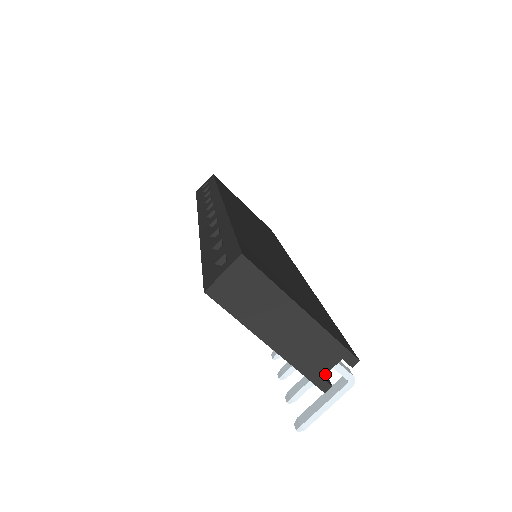
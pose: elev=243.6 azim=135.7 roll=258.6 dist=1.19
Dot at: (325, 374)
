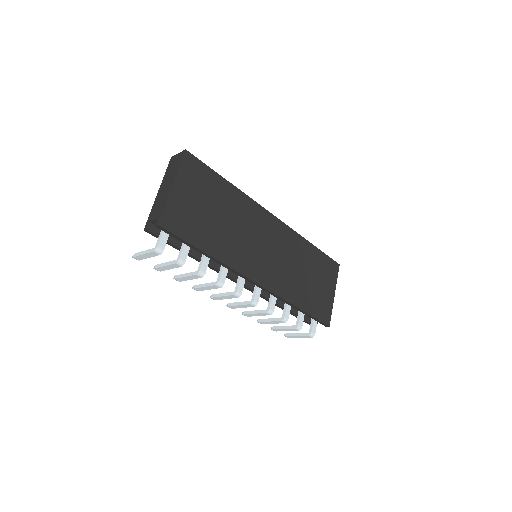
Dot at: (151, 221)
